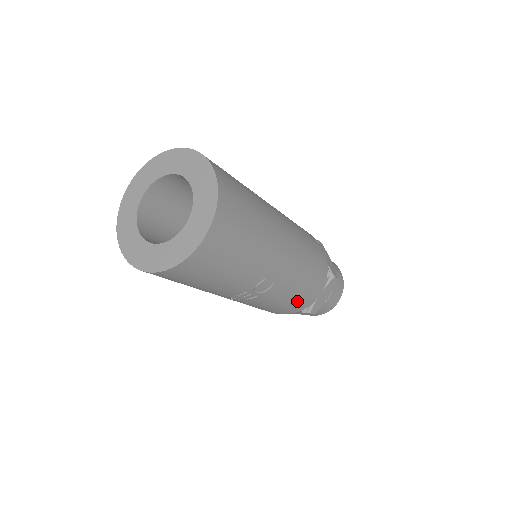
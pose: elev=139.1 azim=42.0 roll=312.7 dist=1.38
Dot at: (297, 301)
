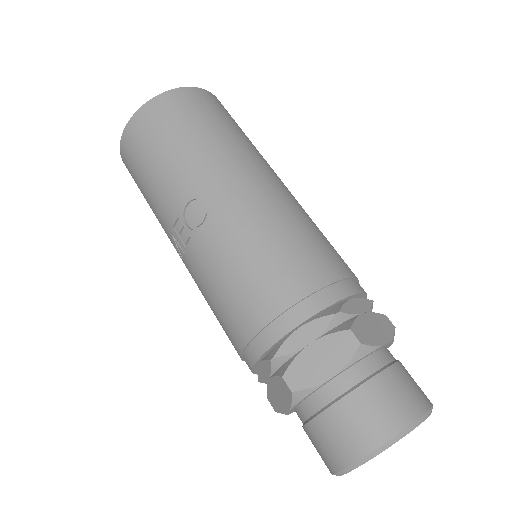
Dot at: (248, 299)
